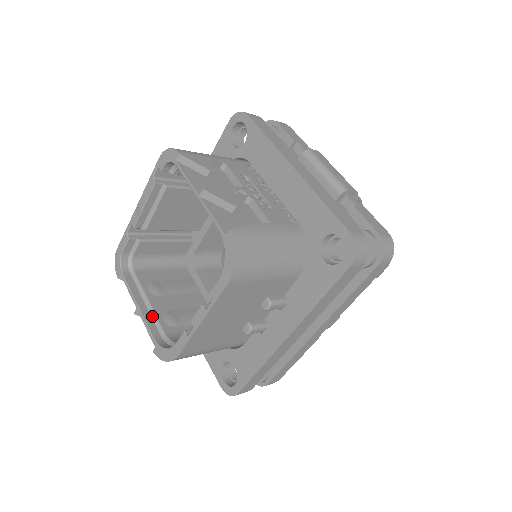
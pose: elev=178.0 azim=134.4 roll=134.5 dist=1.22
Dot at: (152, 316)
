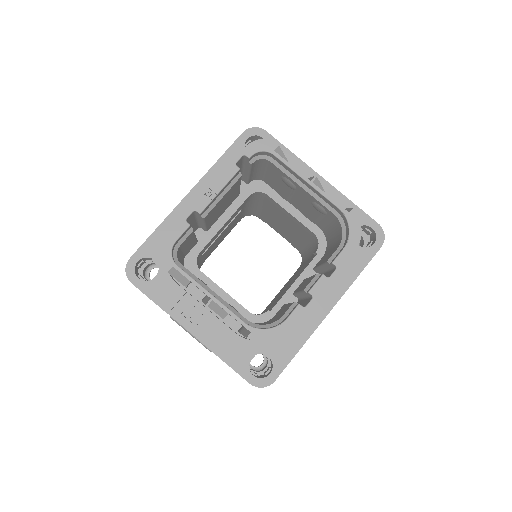
Dot at: (226, 306)
